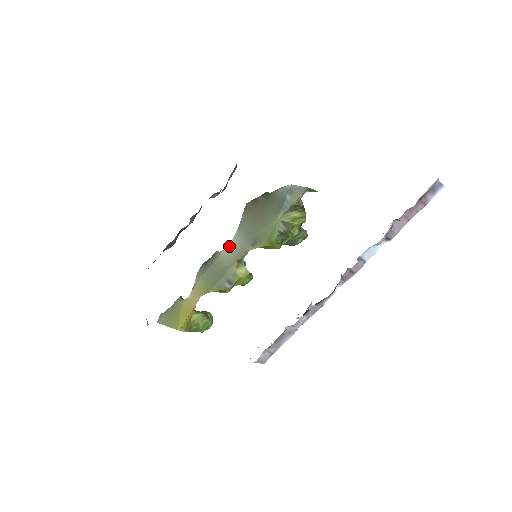
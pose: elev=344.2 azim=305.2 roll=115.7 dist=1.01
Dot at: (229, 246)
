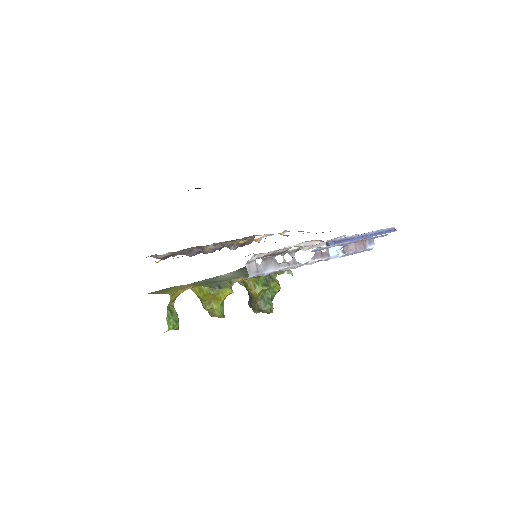
Dot at: (227, 274)
